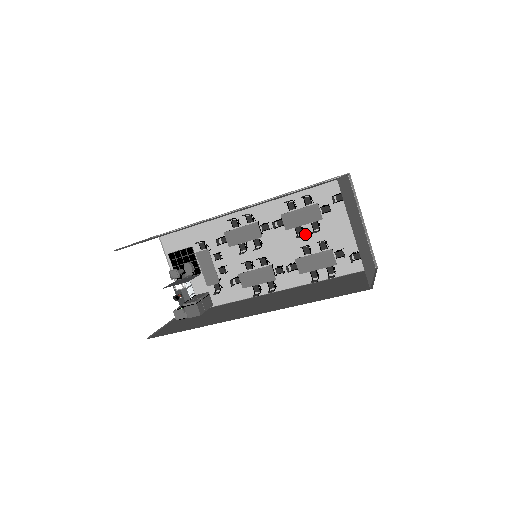
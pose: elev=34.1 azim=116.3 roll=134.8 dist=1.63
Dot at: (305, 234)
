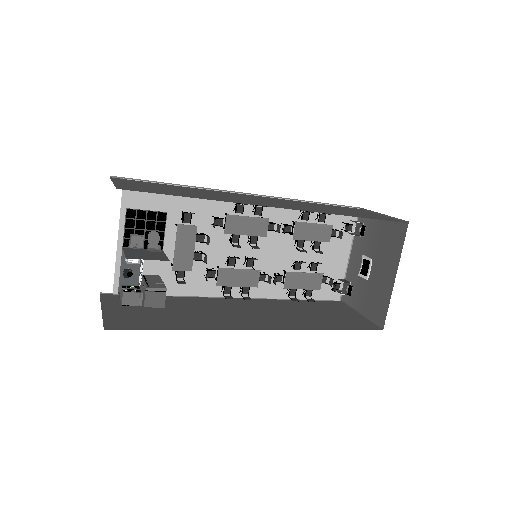
Dot at: (298, 248)
